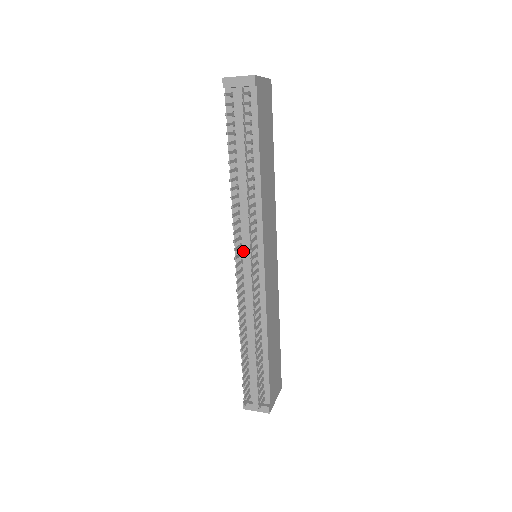
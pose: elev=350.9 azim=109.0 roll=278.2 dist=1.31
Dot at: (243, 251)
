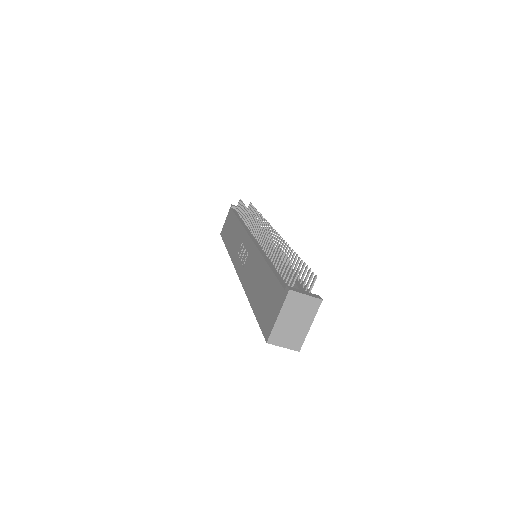
Dot at: occluded
